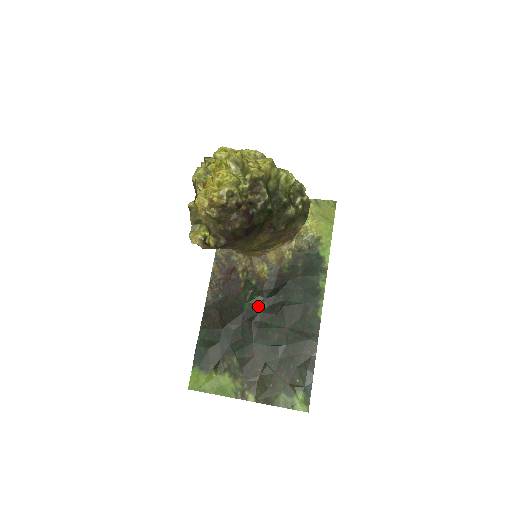
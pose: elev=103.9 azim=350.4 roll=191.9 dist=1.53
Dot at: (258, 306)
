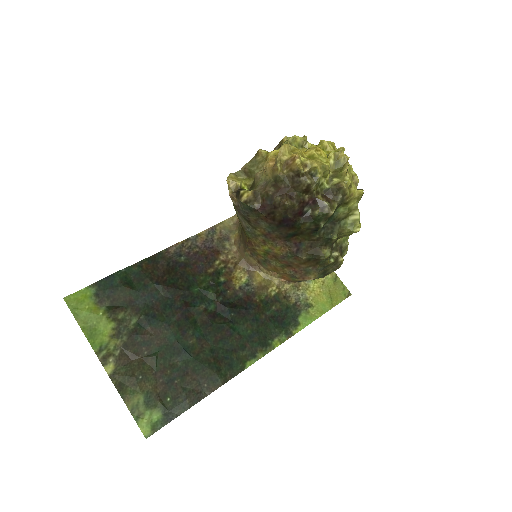
Dot at: (205, 300)
